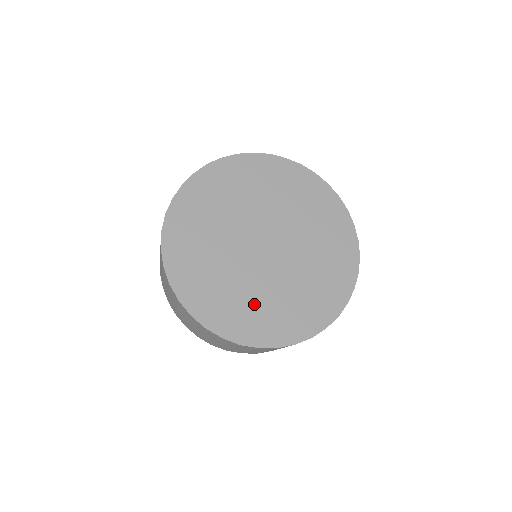
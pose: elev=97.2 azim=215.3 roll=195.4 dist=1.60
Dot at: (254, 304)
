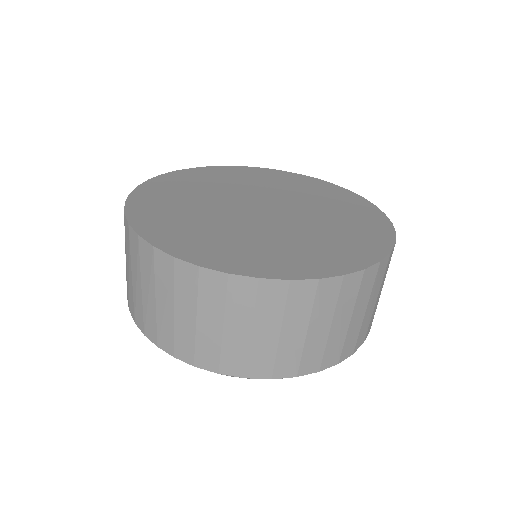
Dot at: (297, 246)
